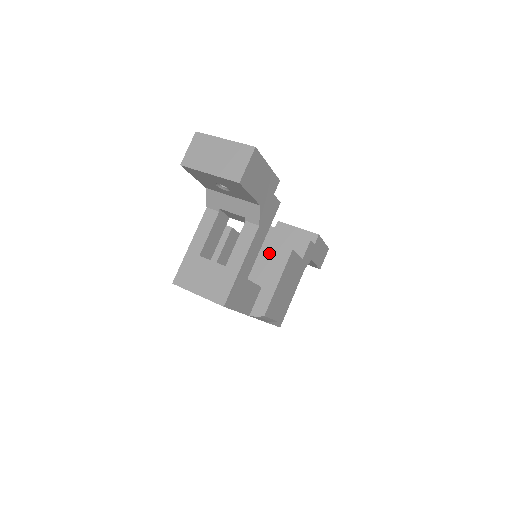
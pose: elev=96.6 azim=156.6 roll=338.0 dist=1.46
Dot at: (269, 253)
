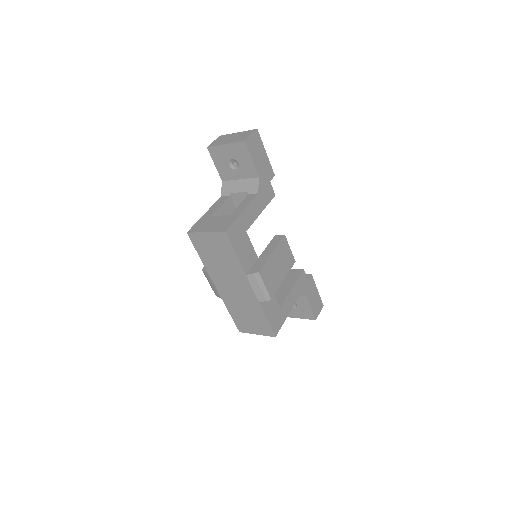
Dot at: occluded
